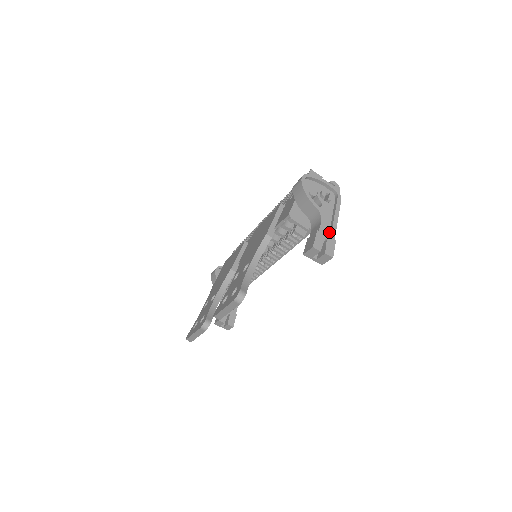
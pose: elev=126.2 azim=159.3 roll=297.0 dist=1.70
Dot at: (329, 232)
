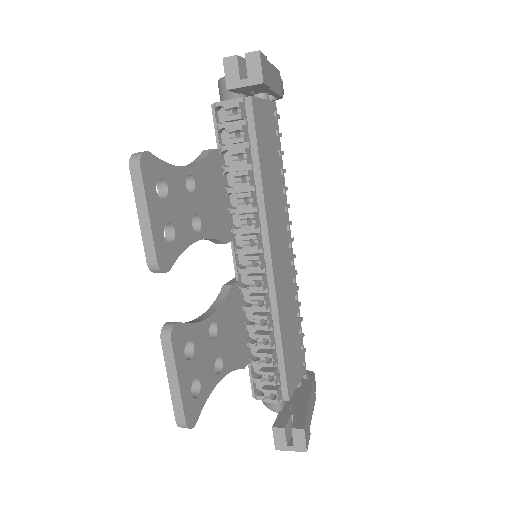
Dot at: occluded
